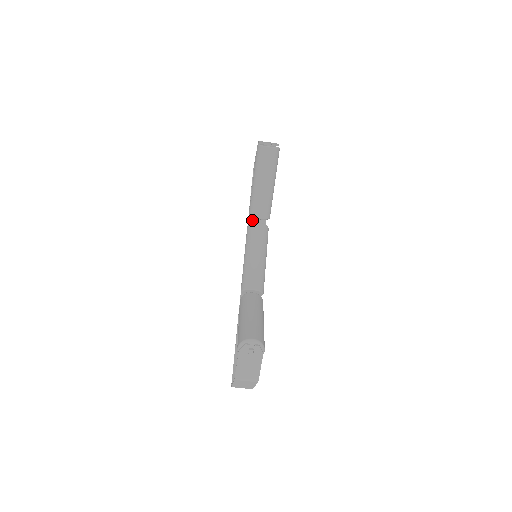
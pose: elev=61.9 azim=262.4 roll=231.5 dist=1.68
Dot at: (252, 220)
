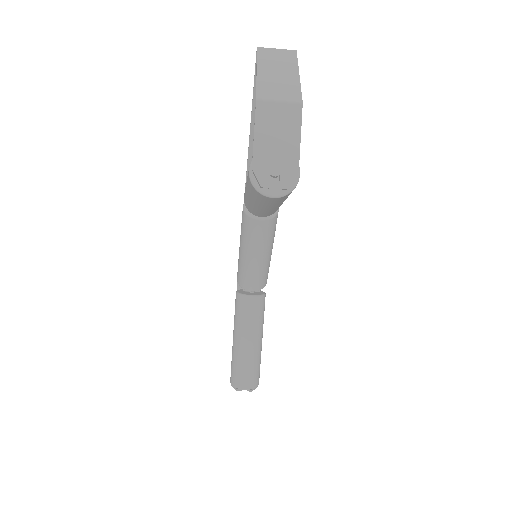
Dot at: occluded
